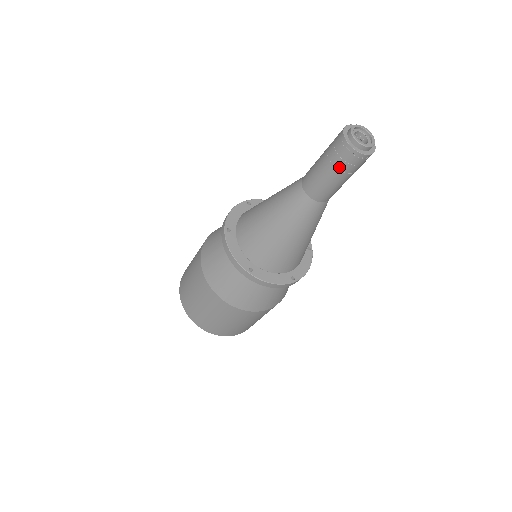
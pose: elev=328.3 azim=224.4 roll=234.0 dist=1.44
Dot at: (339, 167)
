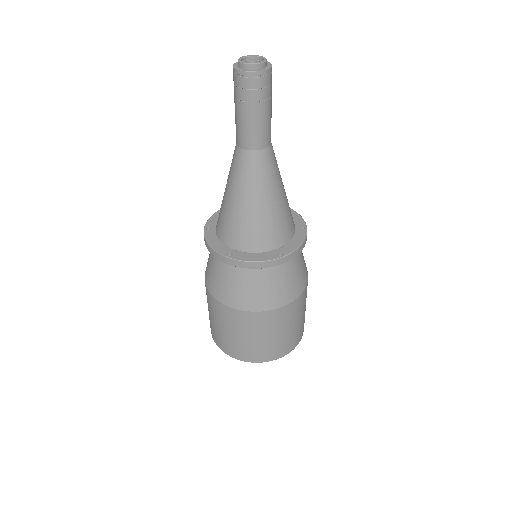
Dot at: (244, 99)
